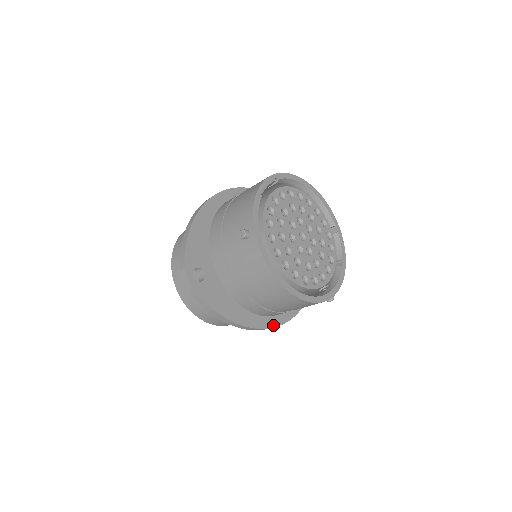
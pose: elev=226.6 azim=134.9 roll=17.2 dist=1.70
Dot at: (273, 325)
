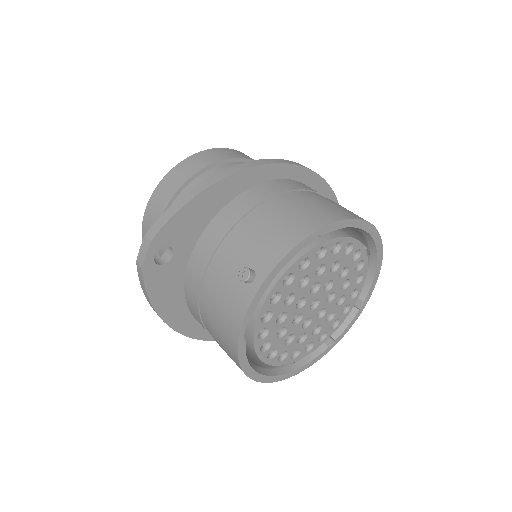
Dot at: (210, 338)
